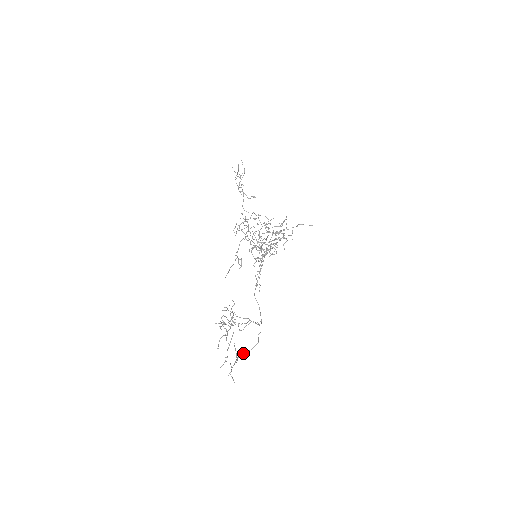
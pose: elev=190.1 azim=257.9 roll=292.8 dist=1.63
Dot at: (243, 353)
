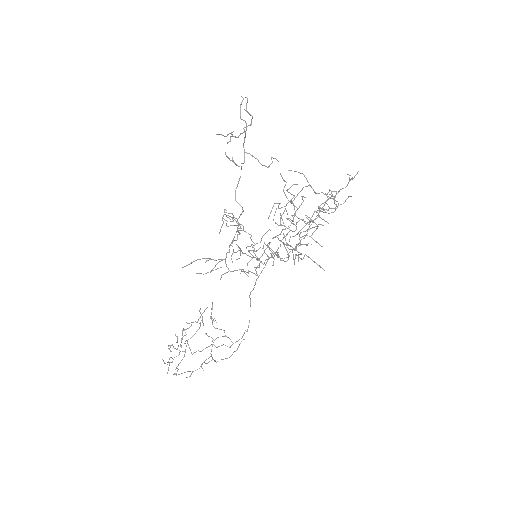
Dot at: occluded
